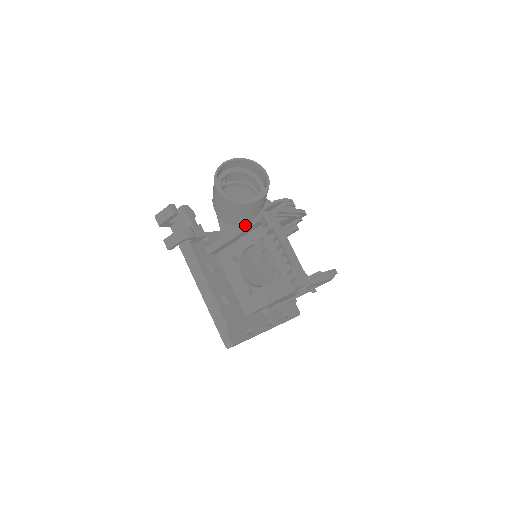
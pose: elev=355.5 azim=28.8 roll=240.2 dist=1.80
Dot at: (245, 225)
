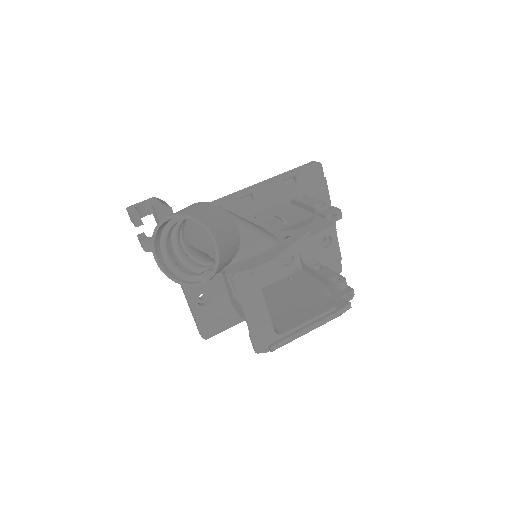
Dot at: occluded
